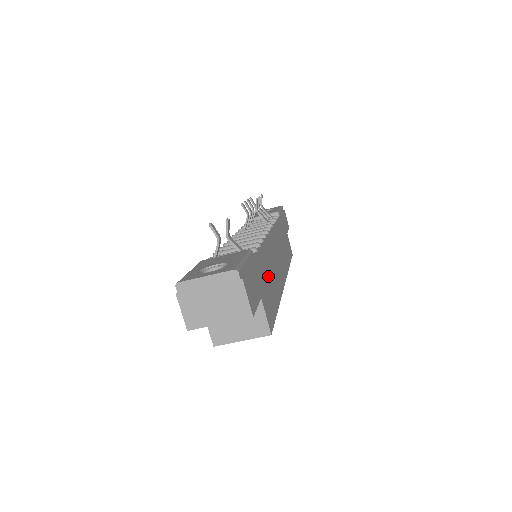
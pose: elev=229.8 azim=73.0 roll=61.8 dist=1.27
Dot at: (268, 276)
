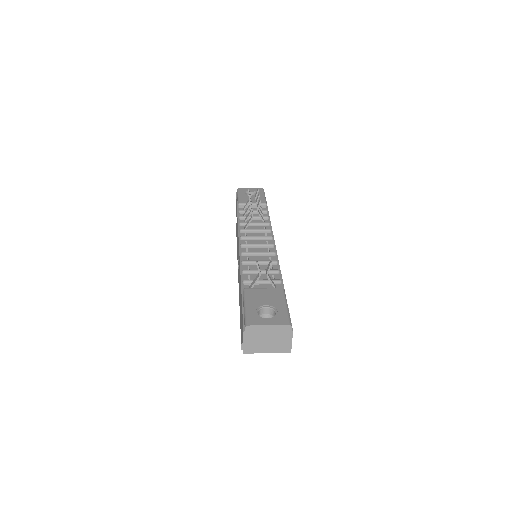
Dot at: occluded
